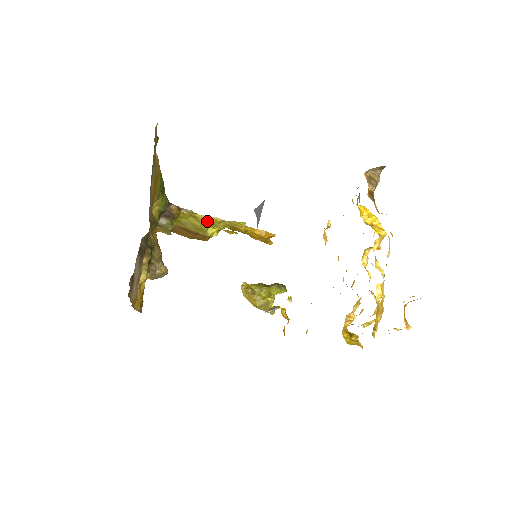
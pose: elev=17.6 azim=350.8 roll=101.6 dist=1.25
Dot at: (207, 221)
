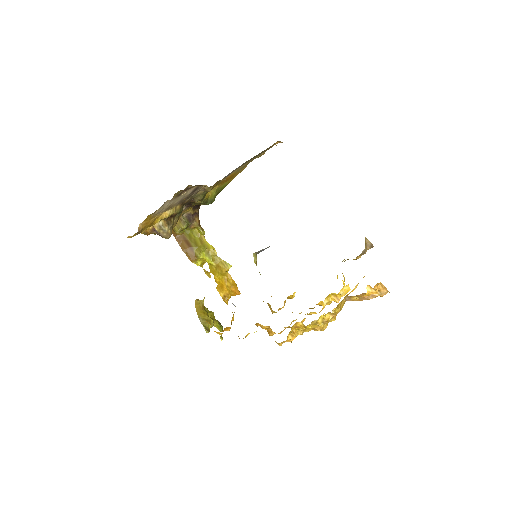
Dot at: (207, 247)
